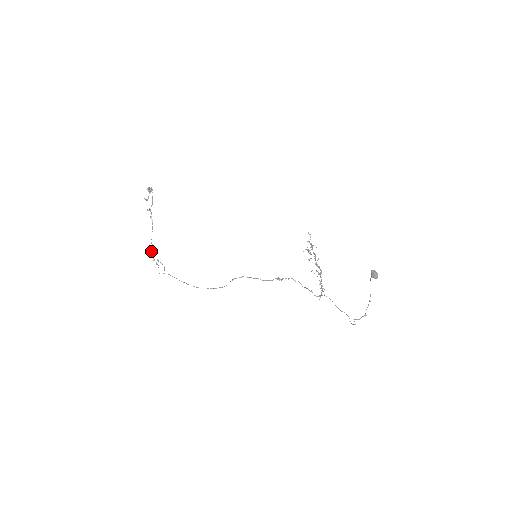
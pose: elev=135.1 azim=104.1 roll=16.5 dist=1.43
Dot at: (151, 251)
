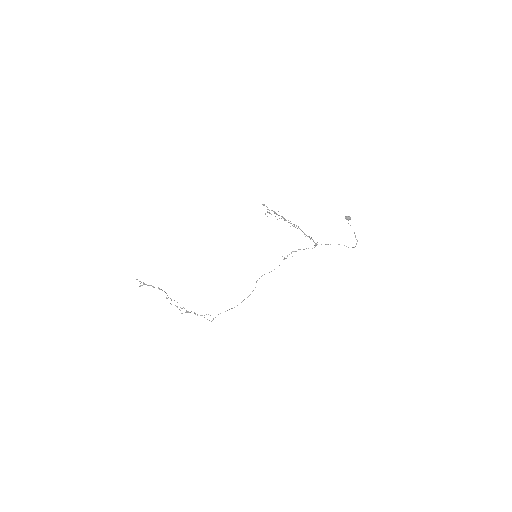
Dot at: occluded
